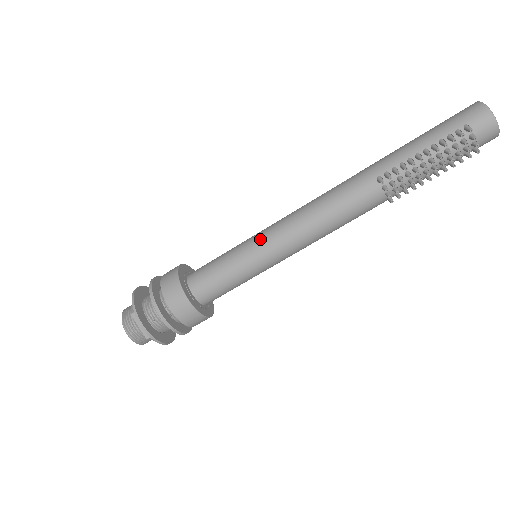
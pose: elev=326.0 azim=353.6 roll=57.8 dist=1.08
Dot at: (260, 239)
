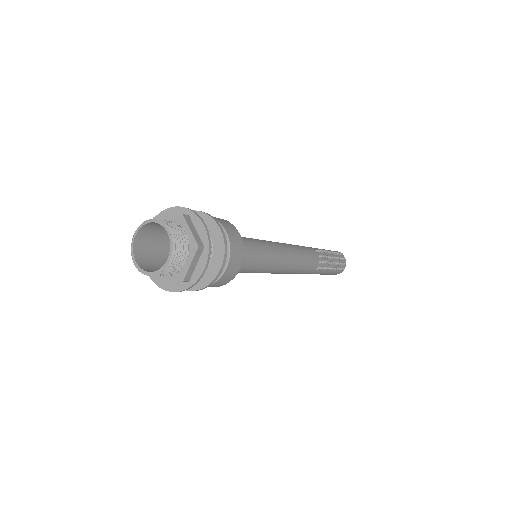
Dot at: occluded
